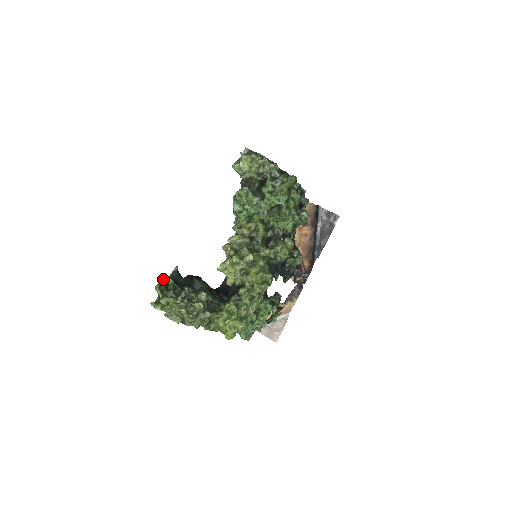
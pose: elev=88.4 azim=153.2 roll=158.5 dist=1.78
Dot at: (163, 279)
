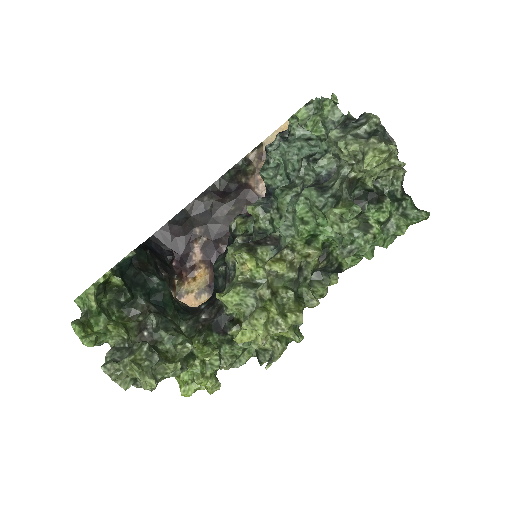
Dot at: (107, 277)
